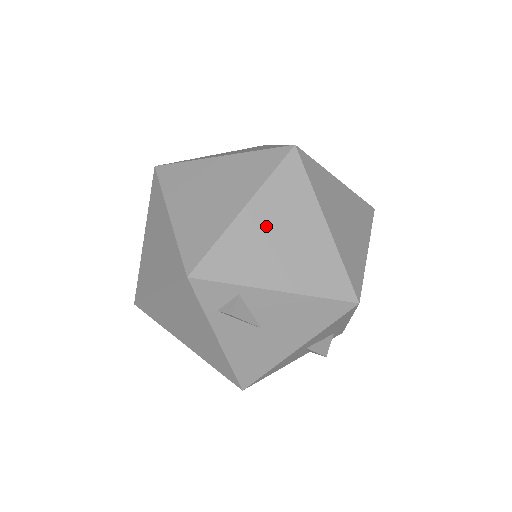
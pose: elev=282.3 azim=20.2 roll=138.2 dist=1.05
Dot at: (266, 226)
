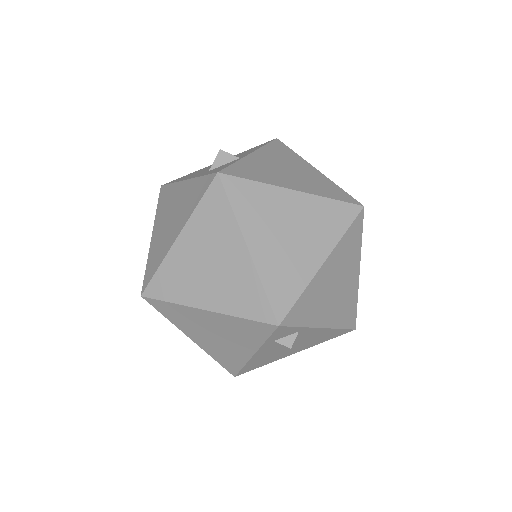
Dot at: (331, 277)
